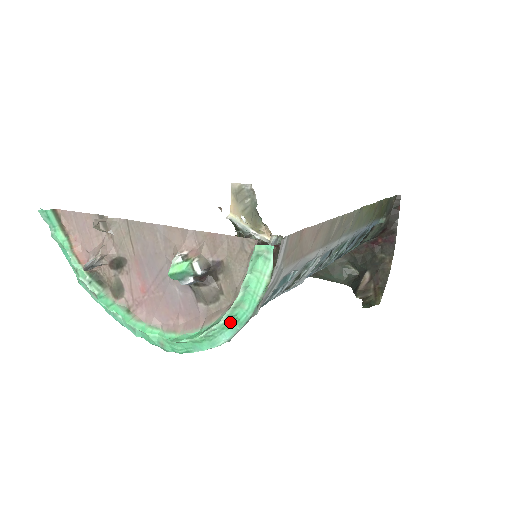
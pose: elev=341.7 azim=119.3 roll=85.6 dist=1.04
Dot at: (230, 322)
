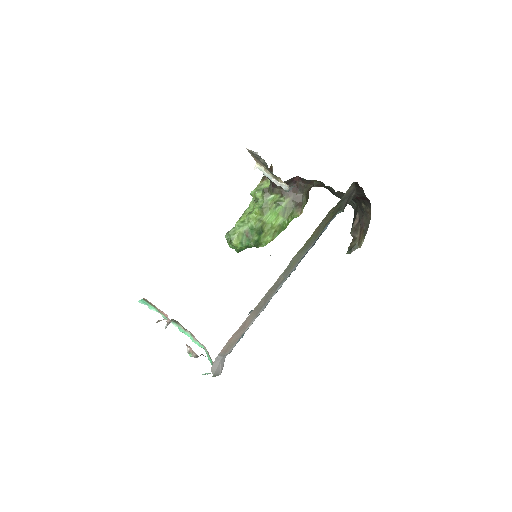
Dot at: occluded
